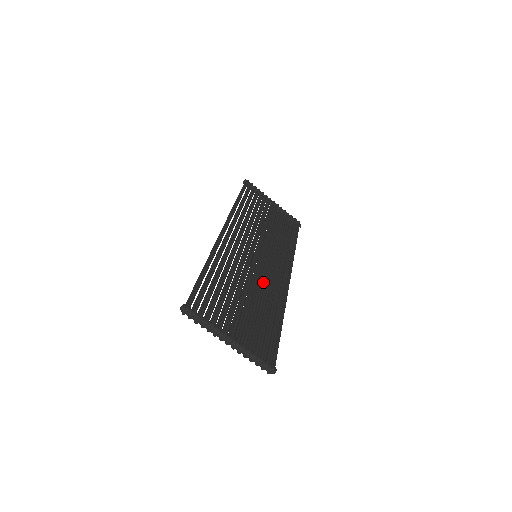
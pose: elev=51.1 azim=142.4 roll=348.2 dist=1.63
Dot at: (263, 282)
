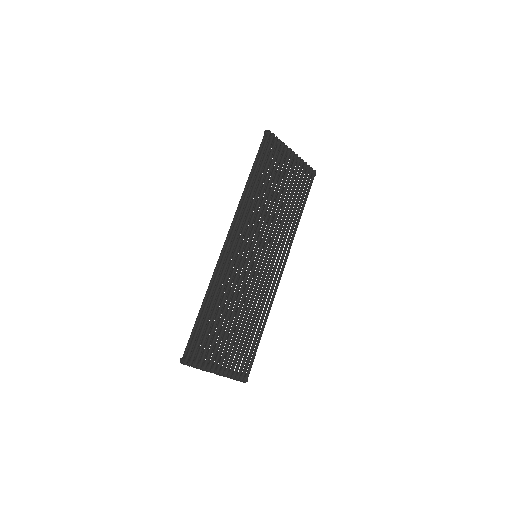
Dot at: occluded
